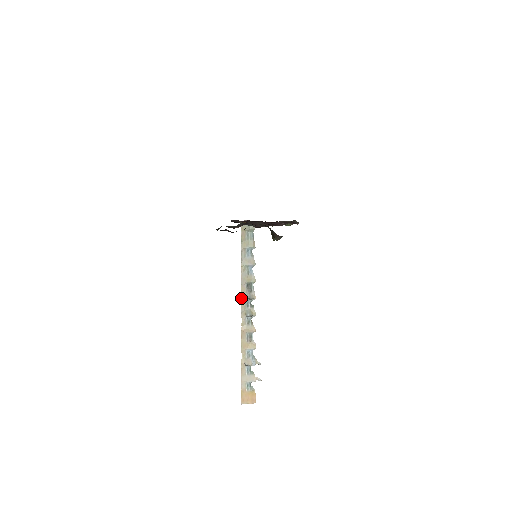
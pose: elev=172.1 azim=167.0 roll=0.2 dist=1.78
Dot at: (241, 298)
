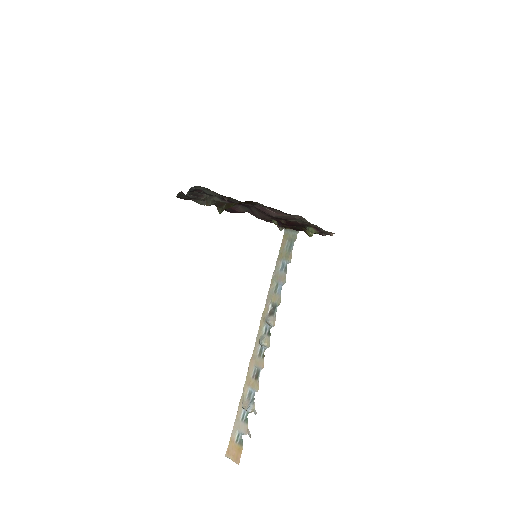
Dot at: (261, 319)
